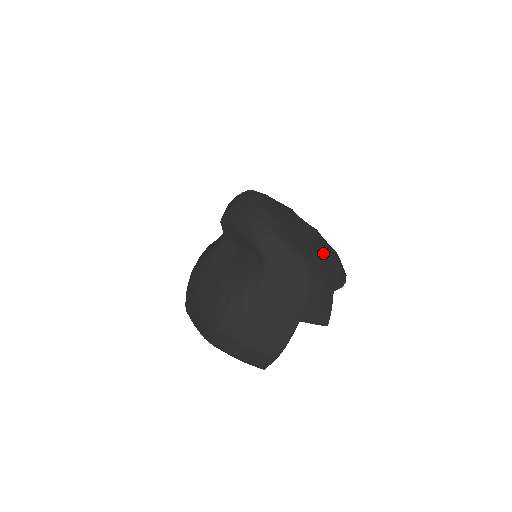
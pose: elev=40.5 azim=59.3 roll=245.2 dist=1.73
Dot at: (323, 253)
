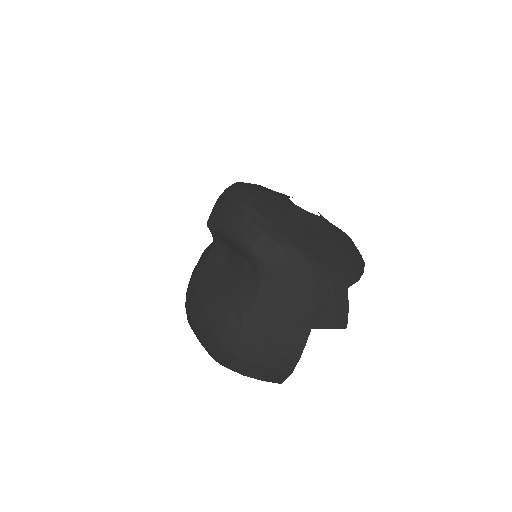
Dot at: (330, 245)
